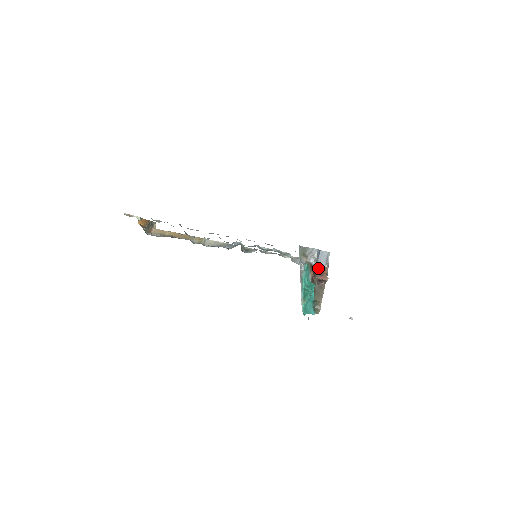
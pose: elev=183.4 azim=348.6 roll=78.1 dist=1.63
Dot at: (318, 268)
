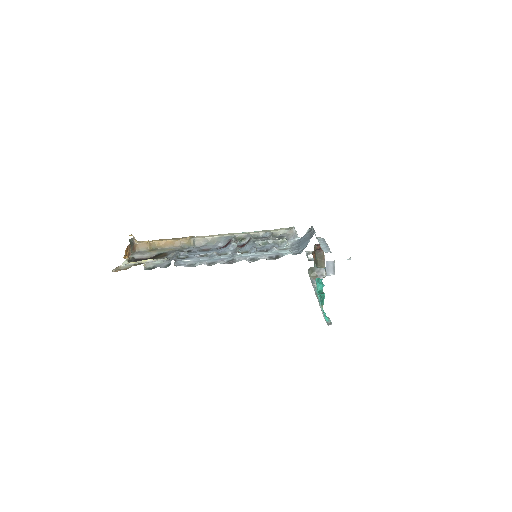
Dot at: occluded
